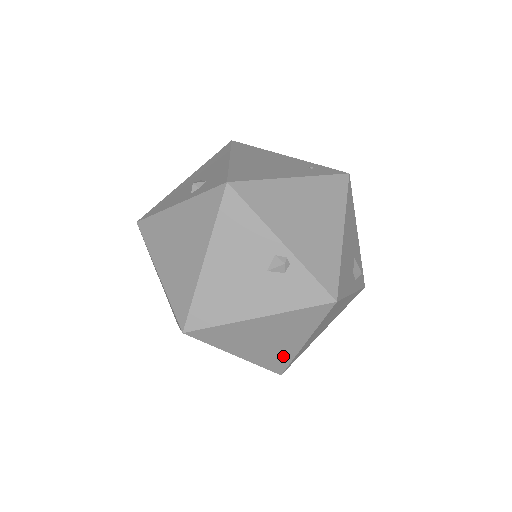
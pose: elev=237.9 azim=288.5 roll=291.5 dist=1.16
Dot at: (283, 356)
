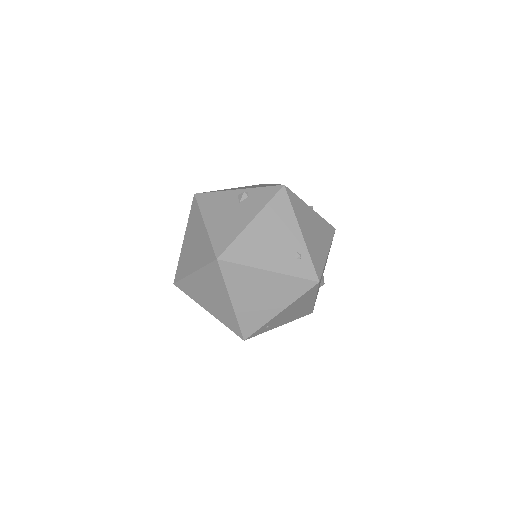
Dot at: (300, 255)
